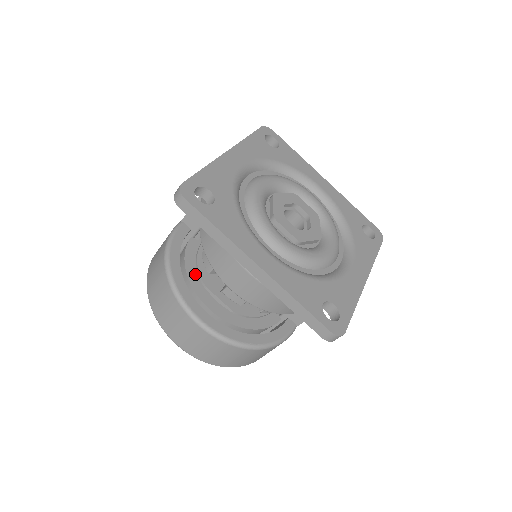
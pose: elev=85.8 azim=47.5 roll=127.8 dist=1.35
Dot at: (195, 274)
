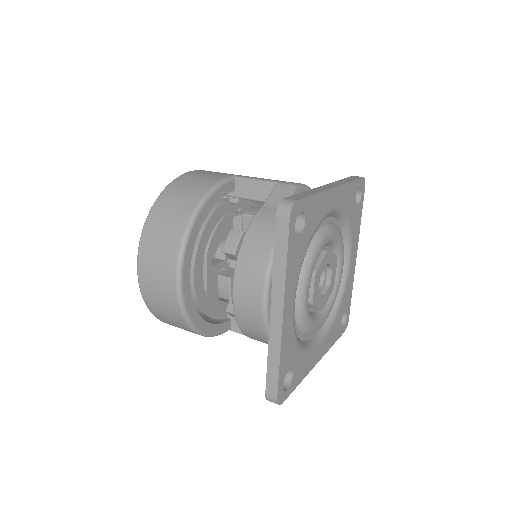
Dot at: (208, 235)
